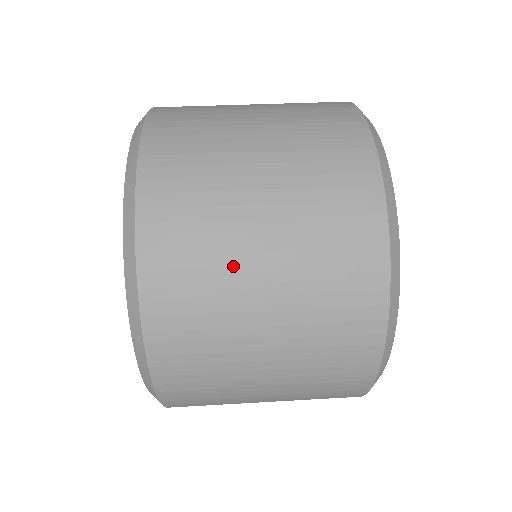
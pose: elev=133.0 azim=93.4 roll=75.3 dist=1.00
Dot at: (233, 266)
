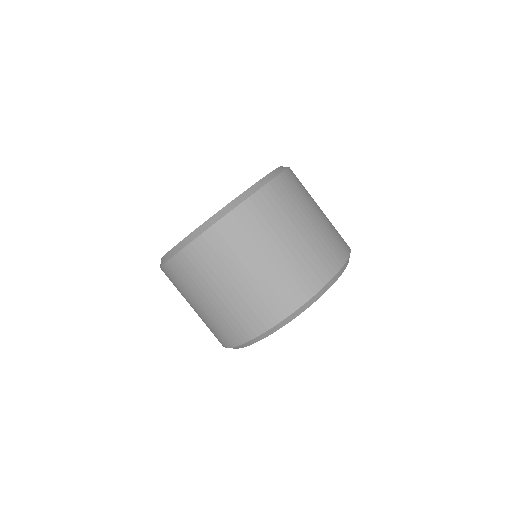
Dot at: occluded
